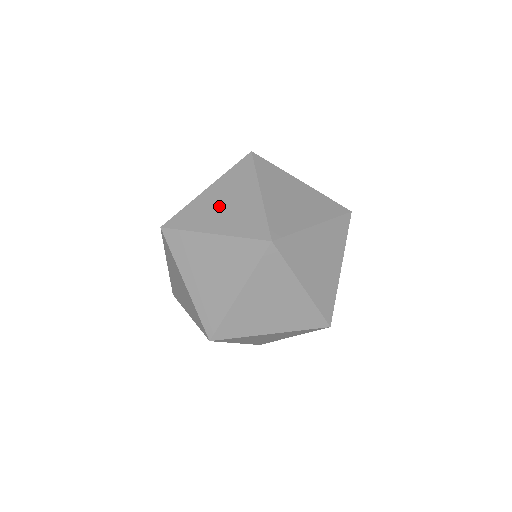
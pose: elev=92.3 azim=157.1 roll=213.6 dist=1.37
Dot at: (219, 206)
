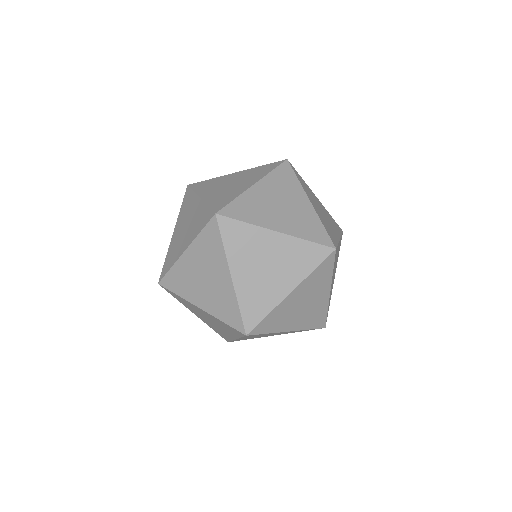
Dot at: (225, 184)
